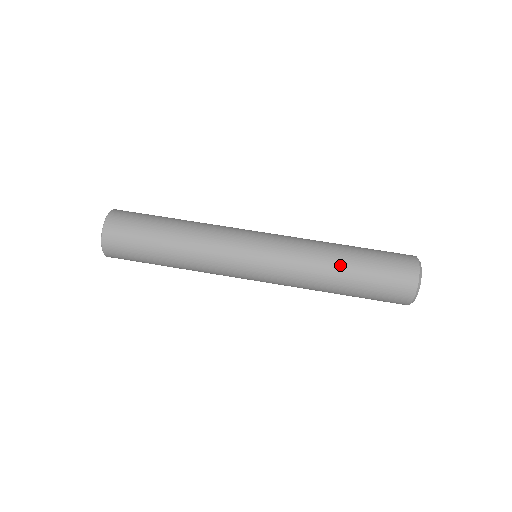
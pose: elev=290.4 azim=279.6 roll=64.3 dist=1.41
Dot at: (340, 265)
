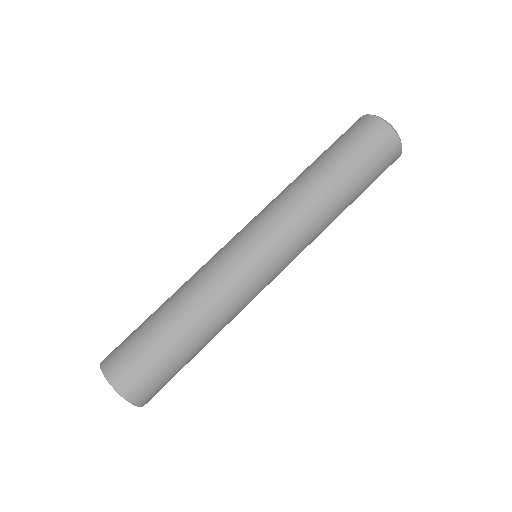
Dot at: (318, 176)
